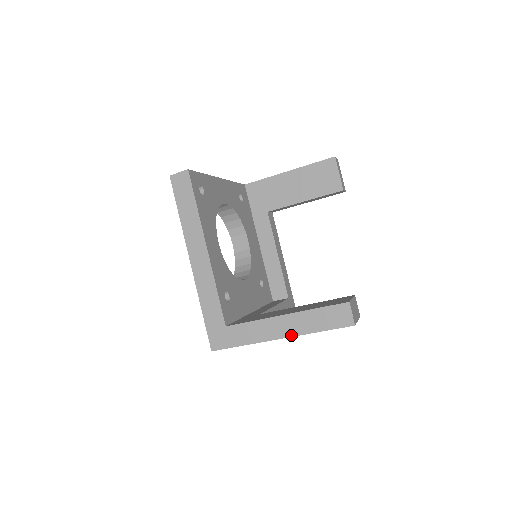
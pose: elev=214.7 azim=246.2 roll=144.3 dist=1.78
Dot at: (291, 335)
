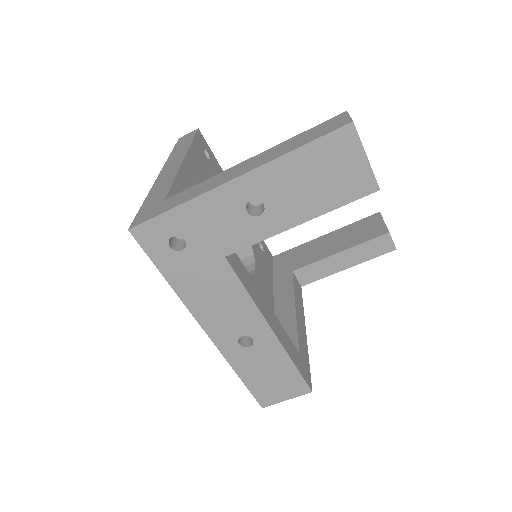
Dot at: (251, 169)
